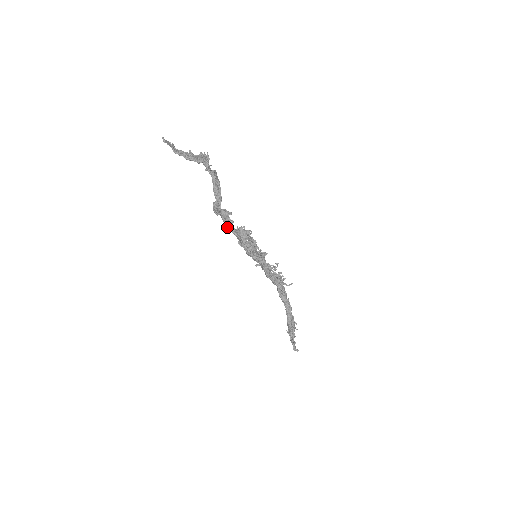
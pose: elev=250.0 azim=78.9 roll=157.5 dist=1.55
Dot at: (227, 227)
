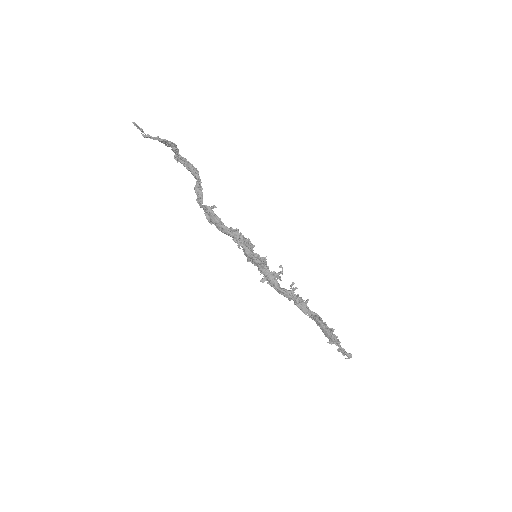
Dot at: (216, 221)
